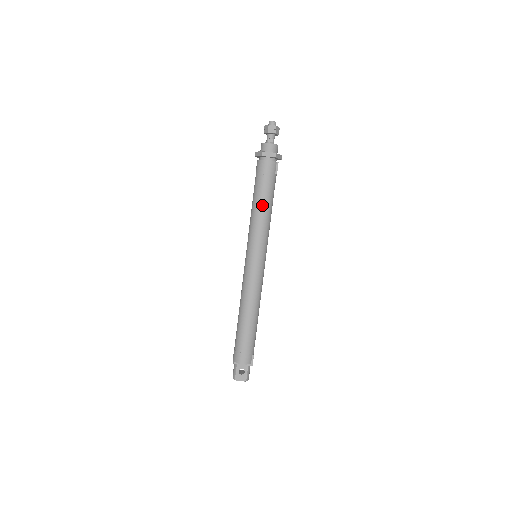
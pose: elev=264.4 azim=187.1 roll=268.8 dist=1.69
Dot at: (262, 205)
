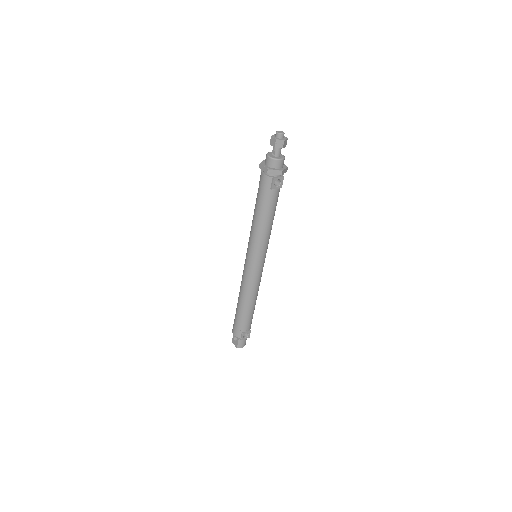
Dot at: (256, 214)
